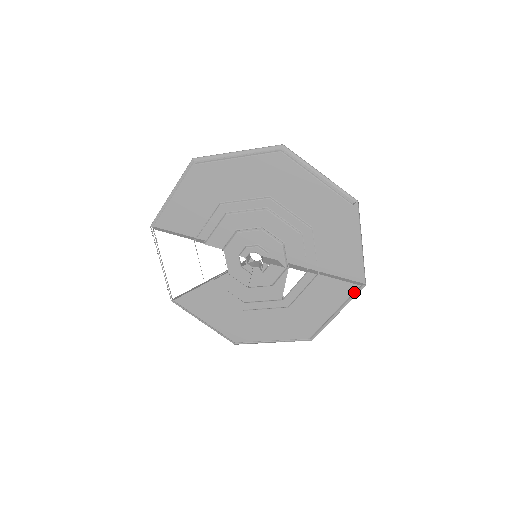
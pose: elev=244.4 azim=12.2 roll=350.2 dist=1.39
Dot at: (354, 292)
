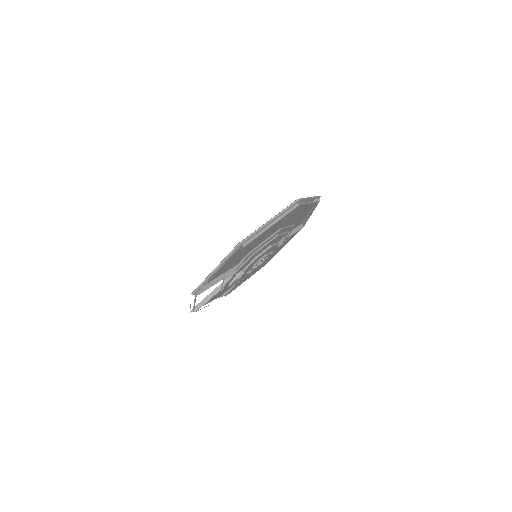
Dot at: occluded
